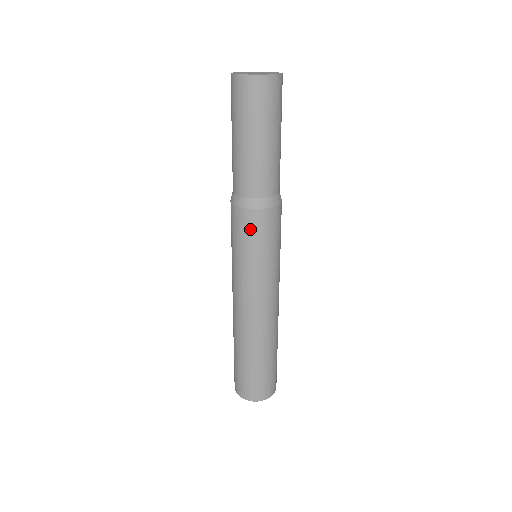
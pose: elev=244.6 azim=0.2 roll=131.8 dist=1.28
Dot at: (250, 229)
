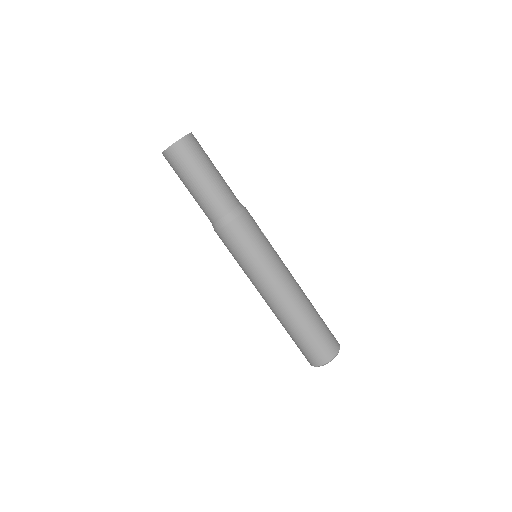
Dot at: (224, 243)
